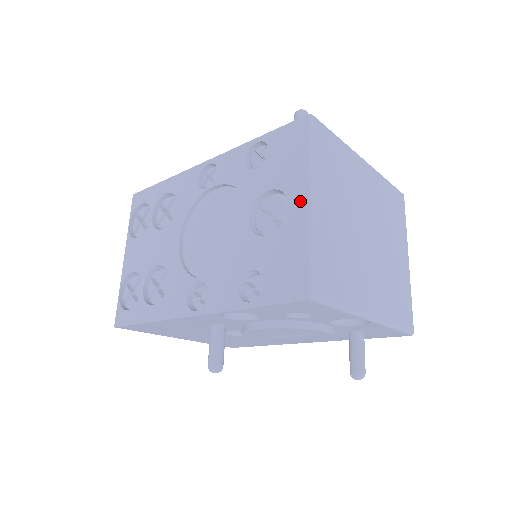
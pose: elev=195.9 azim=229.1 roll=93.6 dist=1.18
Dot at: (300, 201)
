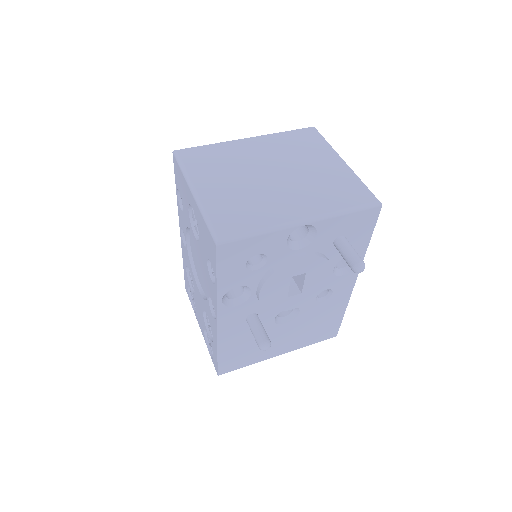
Dot at: (192, 199)
